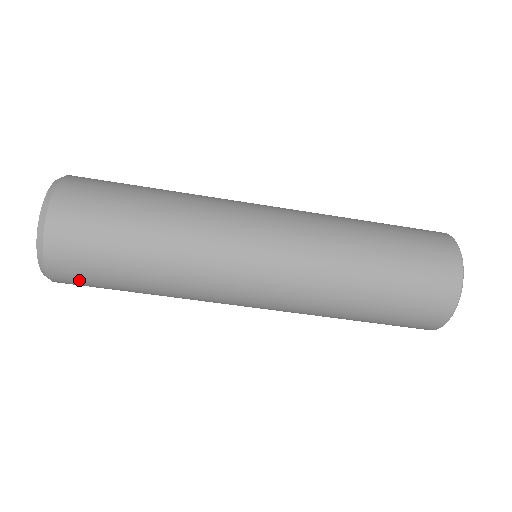
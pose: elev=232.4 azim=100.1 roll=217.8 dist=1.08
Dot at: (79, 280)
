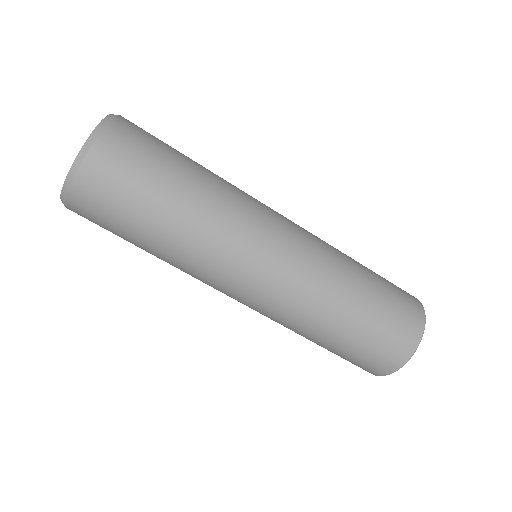
Dot at: (111, 180)
